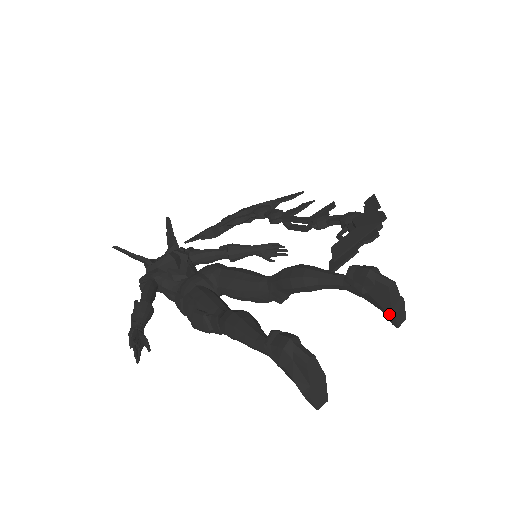
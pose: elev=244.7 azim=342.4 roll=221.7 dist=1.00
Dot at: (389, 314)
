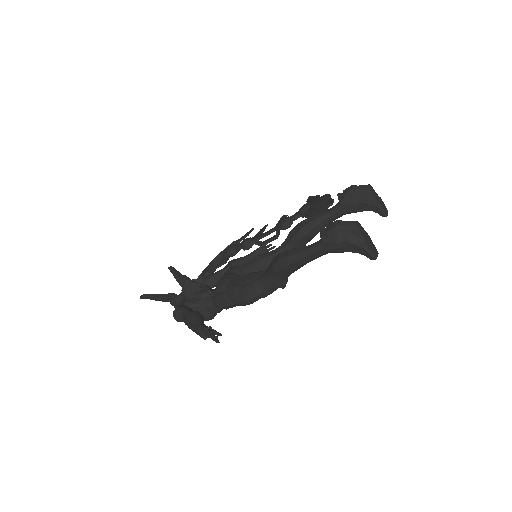
Dot at: (378, 207)
